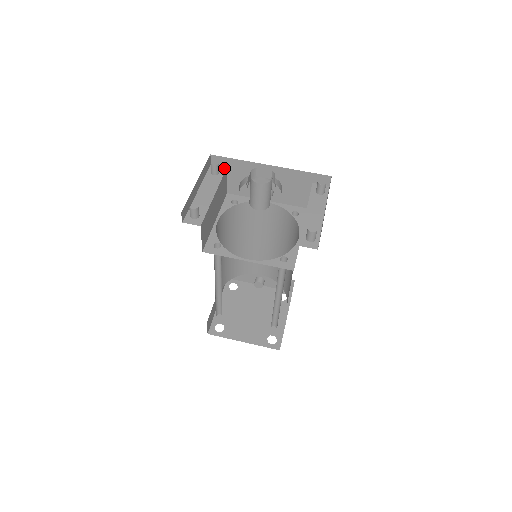
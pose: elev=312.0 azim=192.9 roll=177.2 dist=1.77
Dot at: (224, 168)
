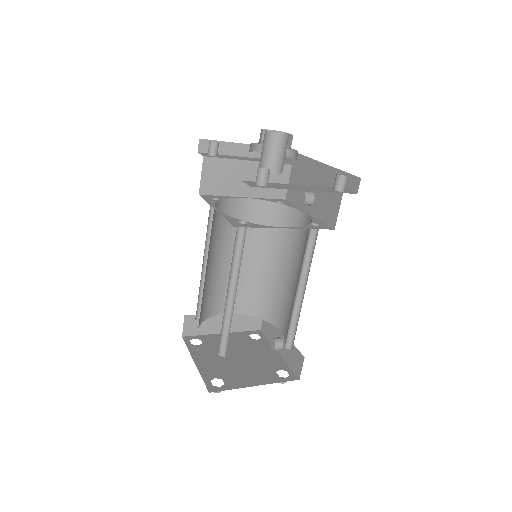
Dot at: (289, 164)
